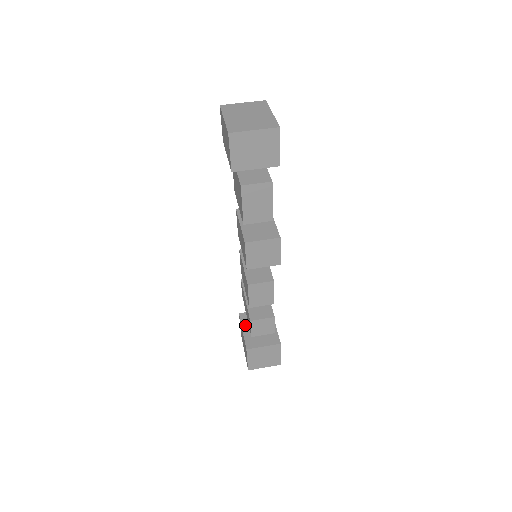
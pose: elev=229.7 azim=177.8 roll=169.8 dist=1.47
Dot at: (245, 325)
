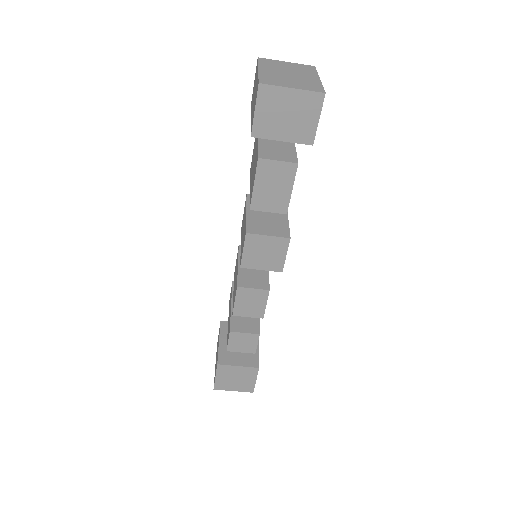
Dot at: (224, 336)
